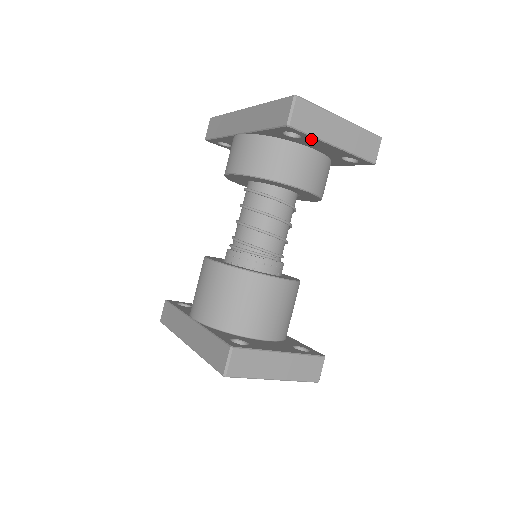
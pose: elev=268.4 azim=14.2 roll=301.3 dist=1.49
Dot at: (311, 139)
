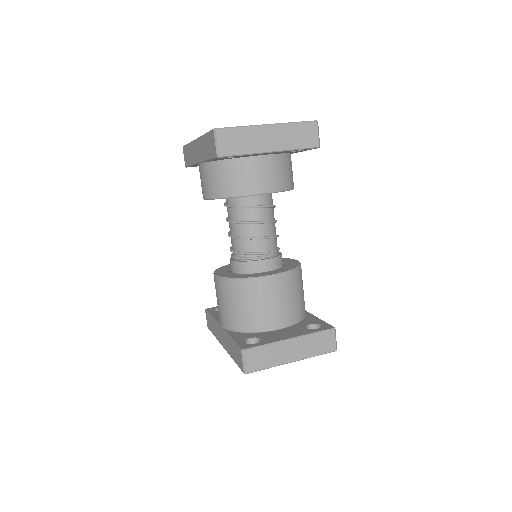
Dot at: (247, 155)
